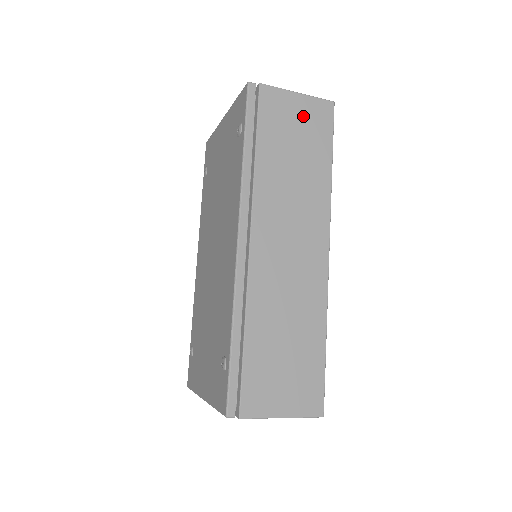
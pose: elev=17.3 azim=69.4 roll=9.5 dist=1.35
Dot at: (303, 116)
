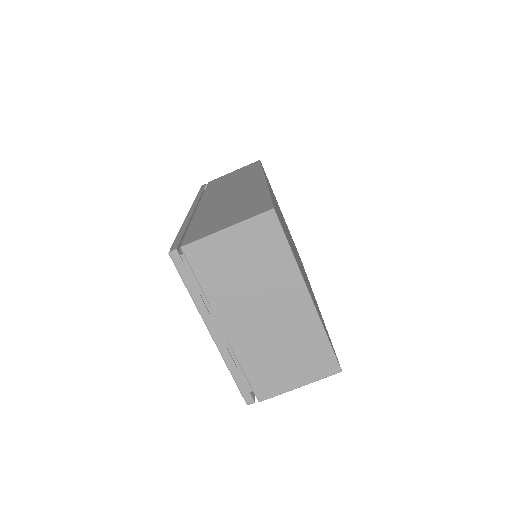
Dot at: occluded
